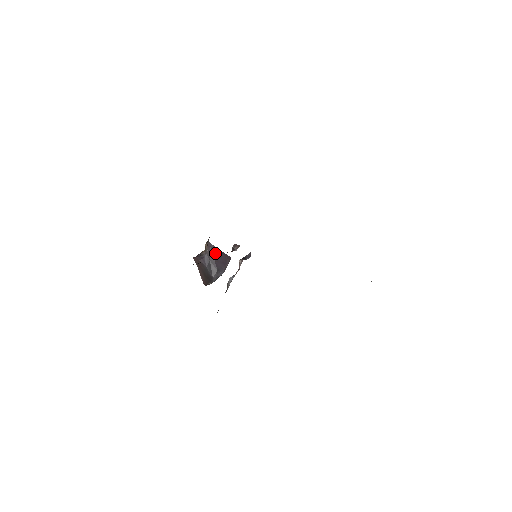
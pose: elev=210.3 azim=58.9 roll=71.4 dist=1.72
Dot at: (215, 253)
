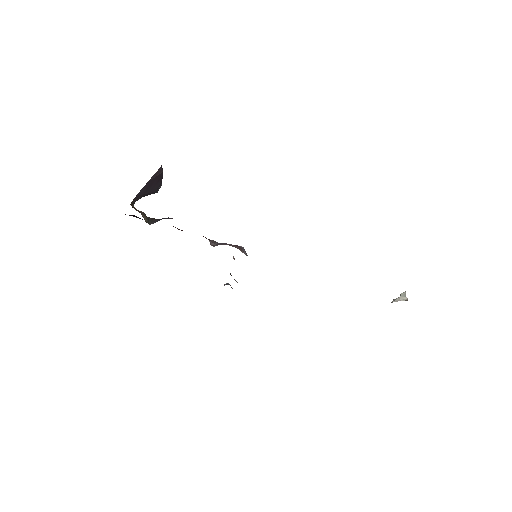
Dot at: (144, 191)
